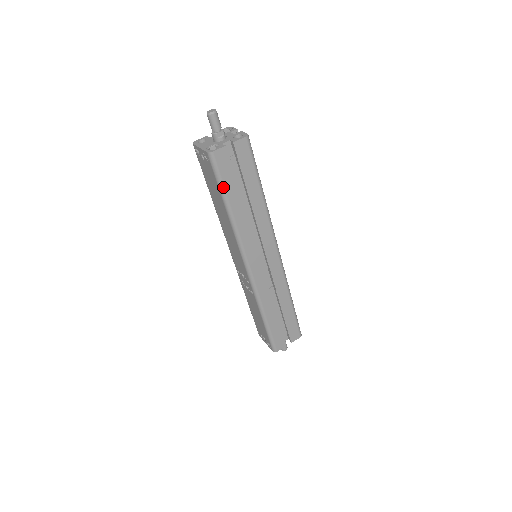
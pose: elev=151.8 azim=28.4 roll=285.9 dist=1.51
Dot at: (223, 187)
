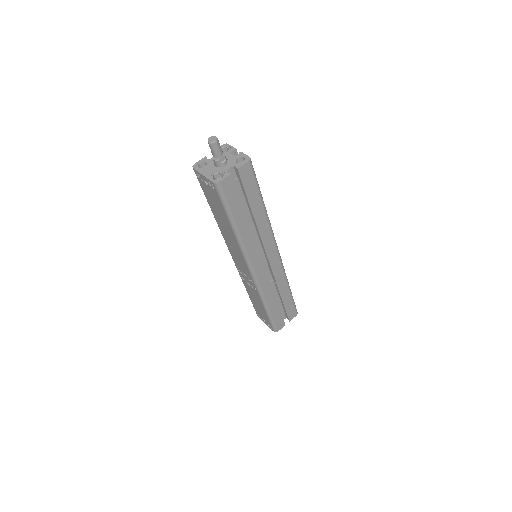
Dot at: (229, 210)
